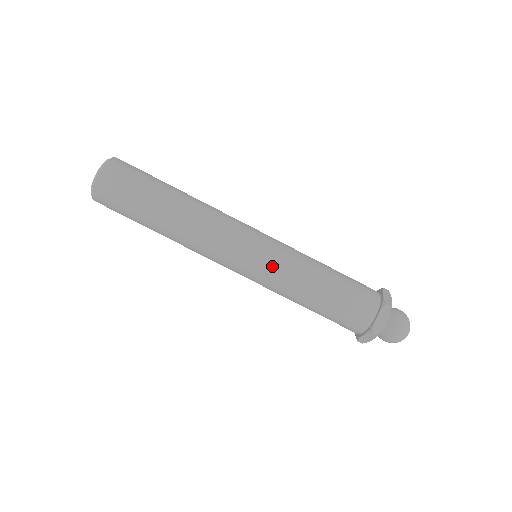
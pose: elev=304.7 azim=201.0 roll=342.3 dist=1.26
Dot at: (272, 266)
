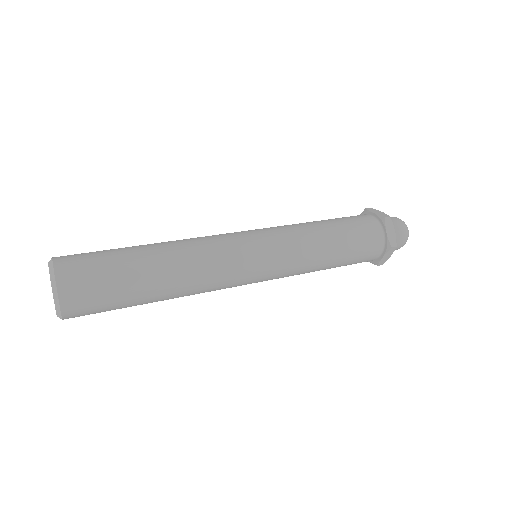
Dot at: (281, 275)
